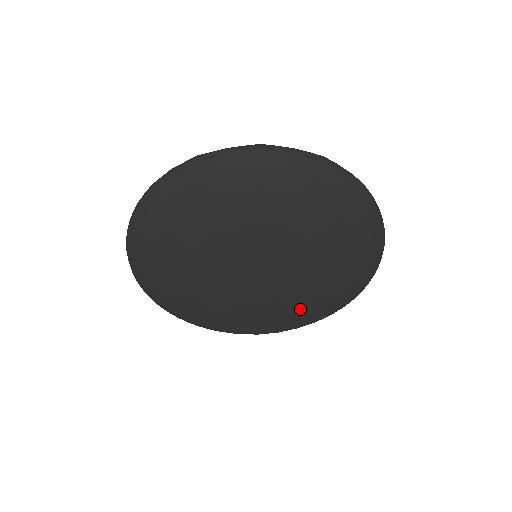
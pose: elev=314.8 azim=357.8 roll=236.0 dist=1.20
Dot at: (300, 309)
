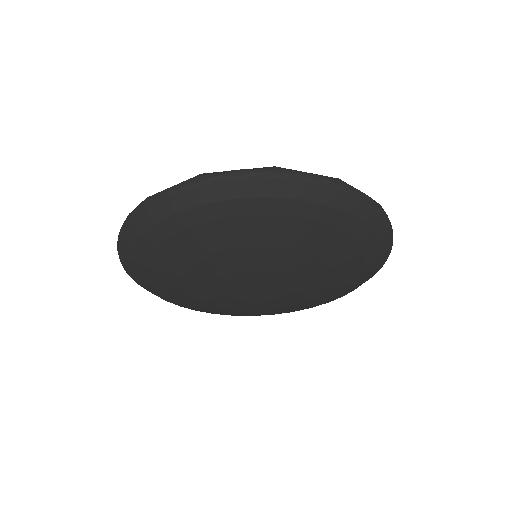
Dot at: (317, 295)
